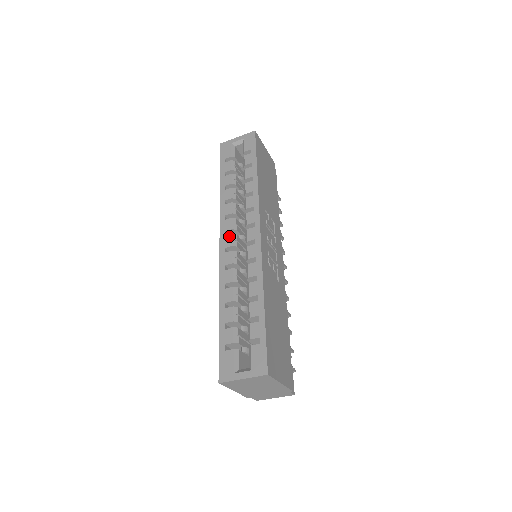
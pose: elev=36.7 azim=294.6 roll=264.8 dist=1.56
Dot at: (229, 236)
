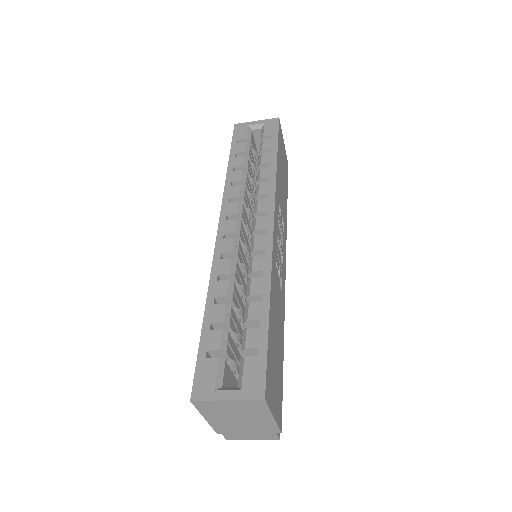
Dot at: (232, 221)
